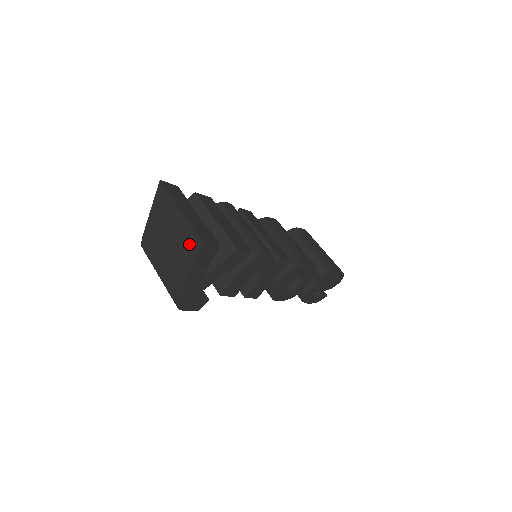
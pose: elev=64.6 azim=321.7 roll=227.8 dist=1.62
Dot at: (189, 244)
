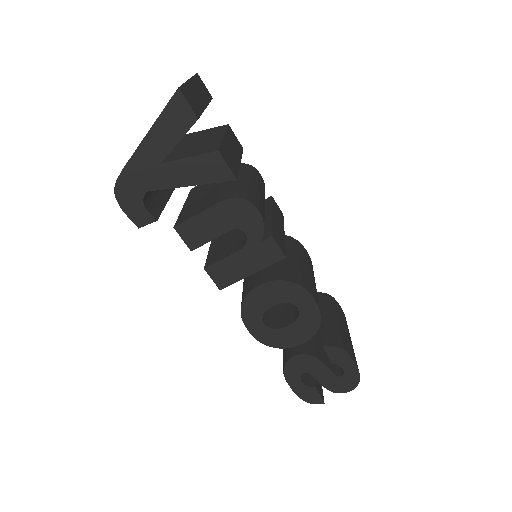
Dot at: occluded
